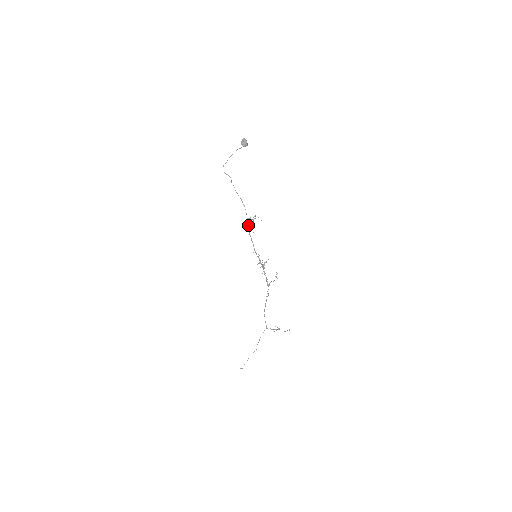
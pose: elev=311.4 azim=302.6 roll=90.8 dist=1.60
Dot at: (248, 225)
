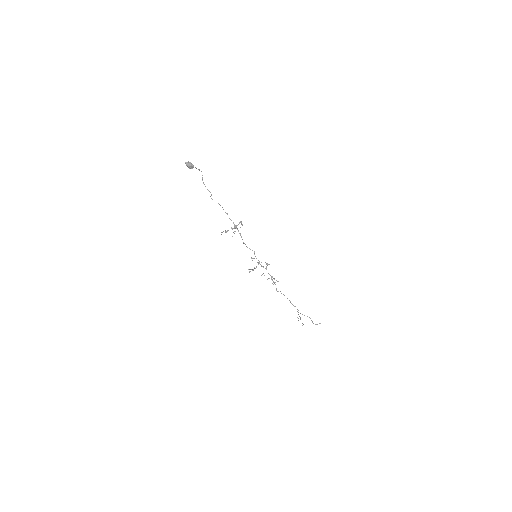
Dot at: occluded
